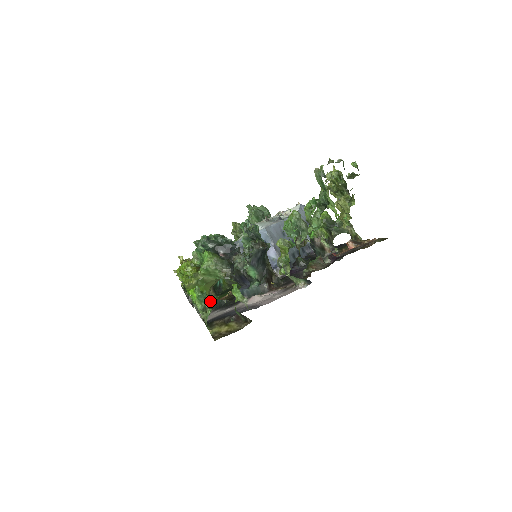
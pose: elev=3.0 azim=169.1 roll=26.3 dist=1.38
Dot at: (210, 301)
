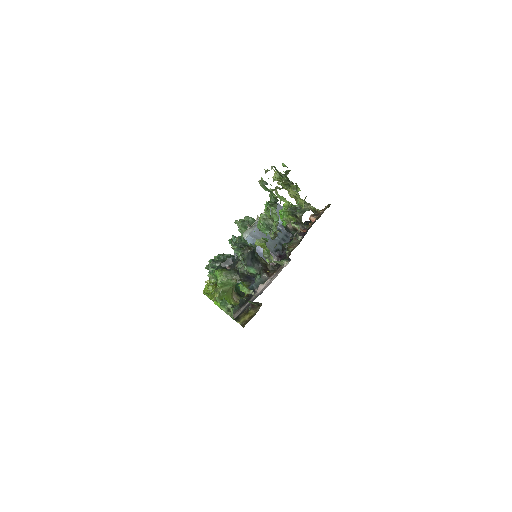
Dot at: (236, 303)
